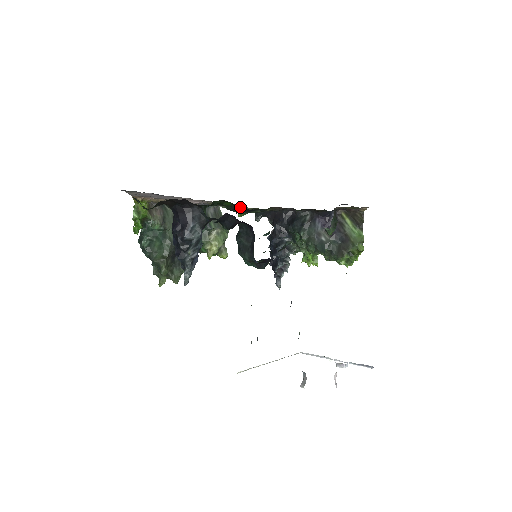
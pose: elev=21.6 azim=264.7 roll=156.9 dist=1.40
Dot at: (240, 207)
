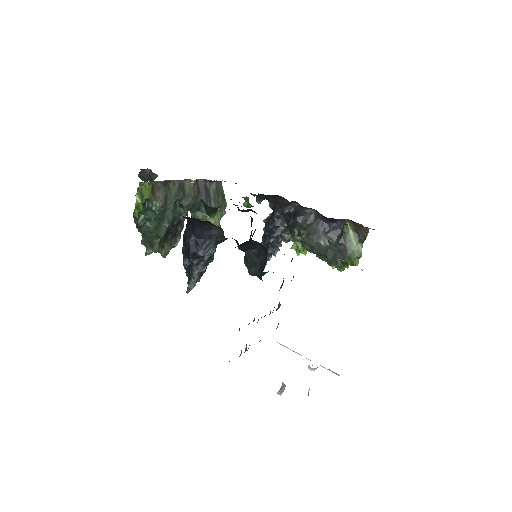
Dot at: (253, 211)
